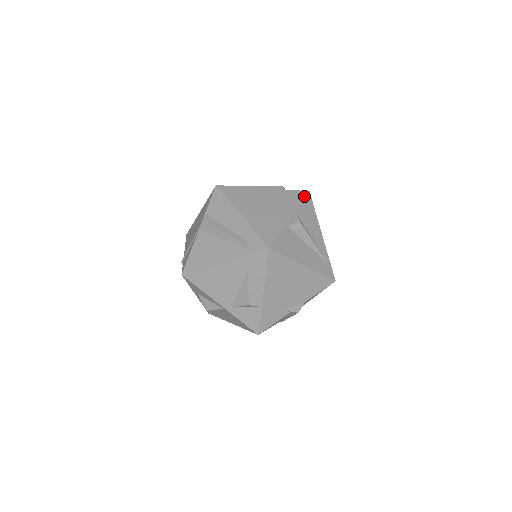
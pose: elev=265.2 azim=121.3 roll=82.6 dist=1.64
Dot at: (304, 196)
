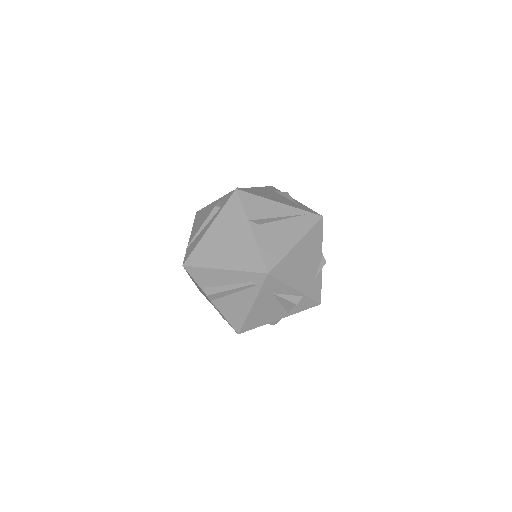
Dot at: (238, 198)
